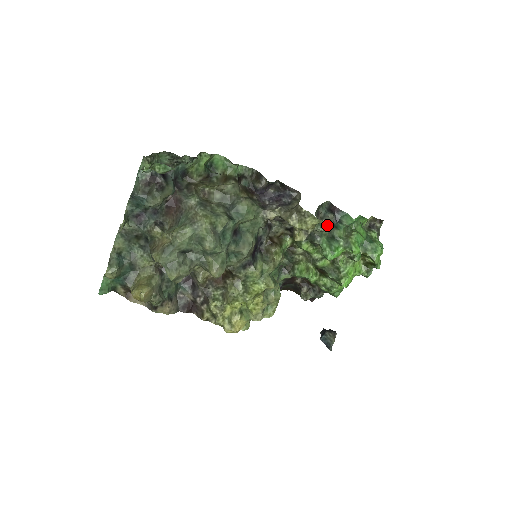
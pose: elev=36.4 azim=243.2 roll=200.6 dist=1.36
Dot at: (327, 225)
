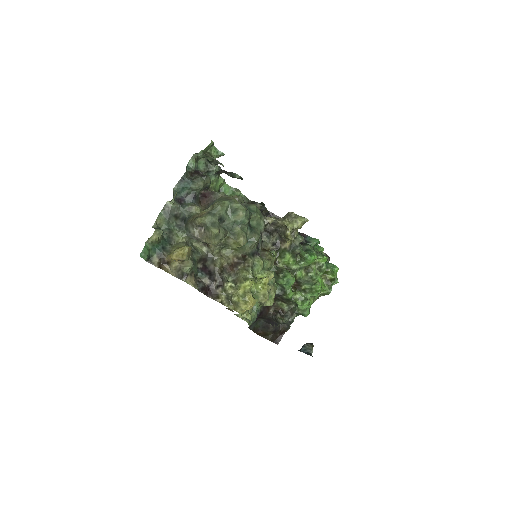
Dot at: (301, 243)
